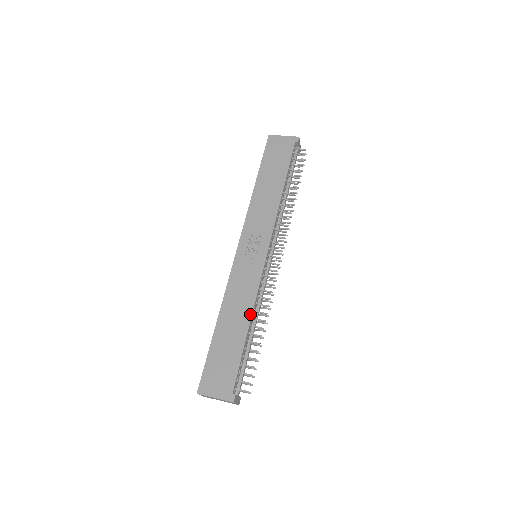
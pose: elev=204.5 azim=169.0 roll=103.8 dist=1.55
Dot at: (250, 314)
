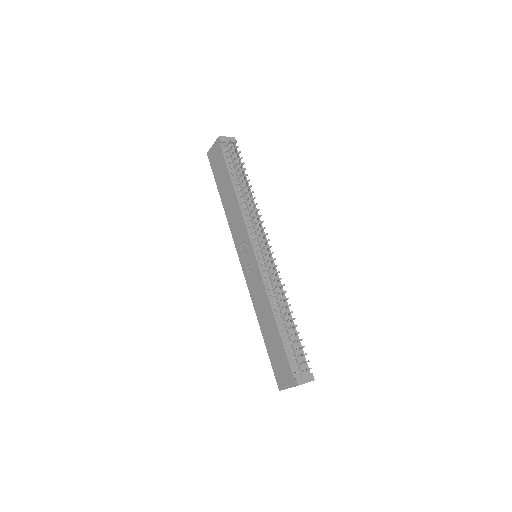
Dot at: (271, 309)
